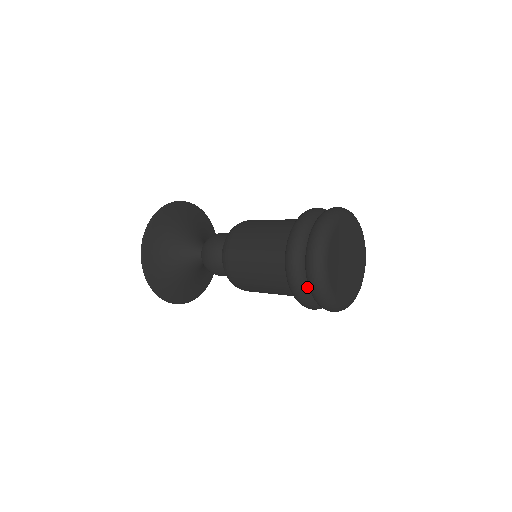
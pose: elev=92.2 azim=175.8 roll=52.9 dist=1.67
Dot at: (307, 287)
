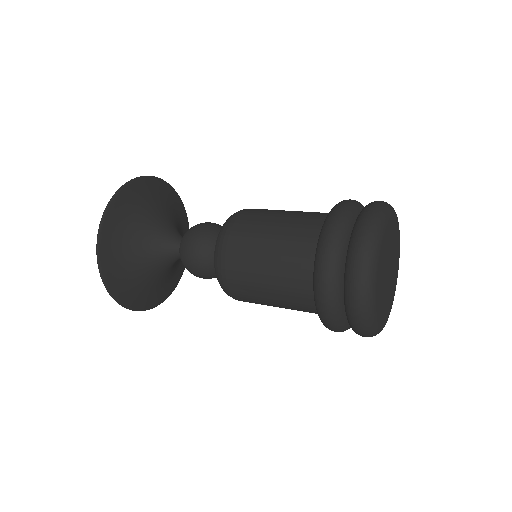
Dot at: (342, 308)
